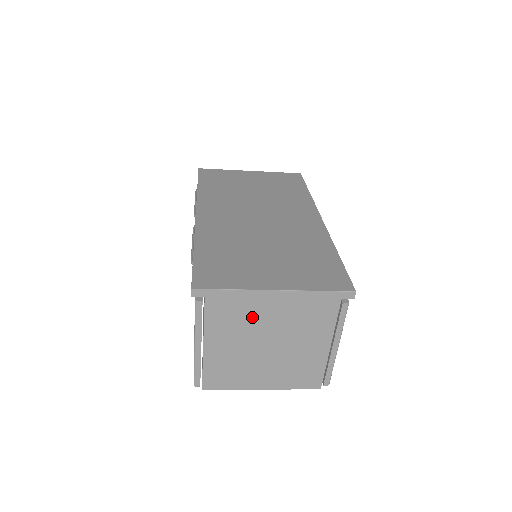
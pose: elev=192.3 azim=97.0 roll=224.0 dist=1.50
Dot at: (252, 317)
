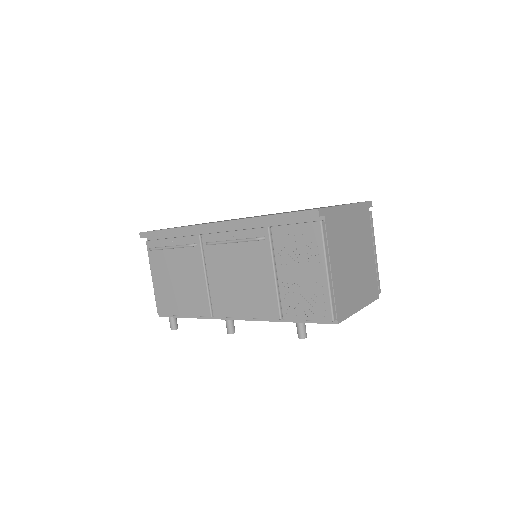
Dot at: (344, 232)
